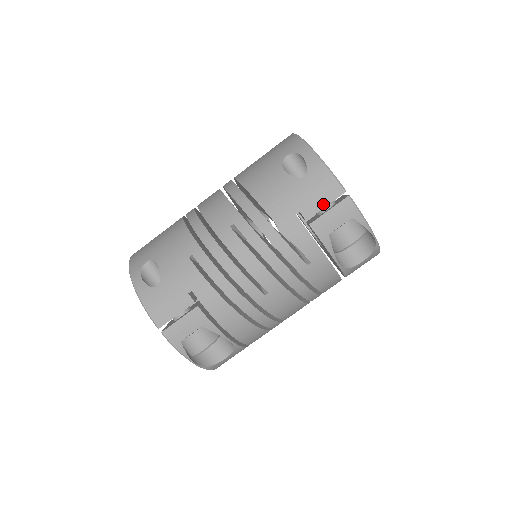
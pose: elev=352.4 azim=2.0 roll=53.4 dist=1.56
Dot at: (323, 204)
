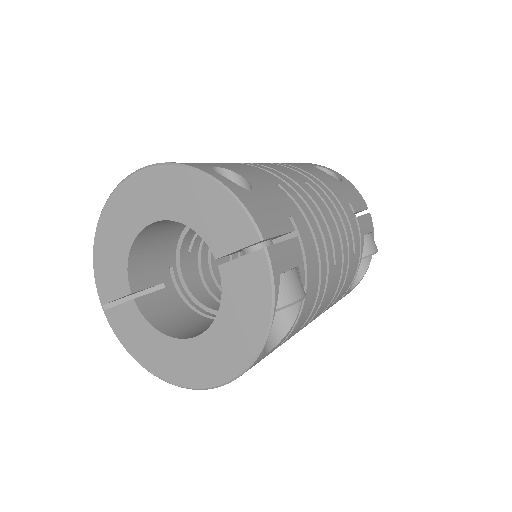
Dot at: (360, 208)
